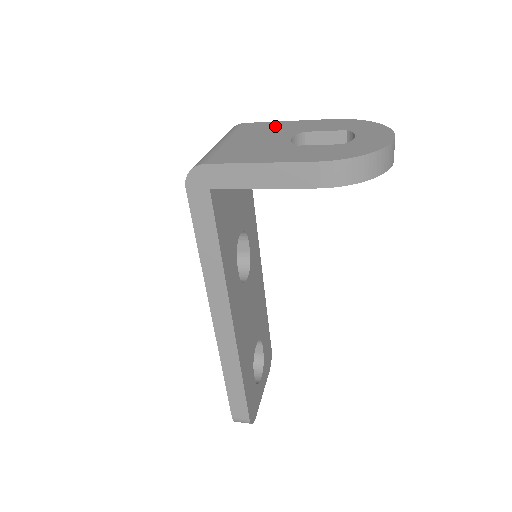
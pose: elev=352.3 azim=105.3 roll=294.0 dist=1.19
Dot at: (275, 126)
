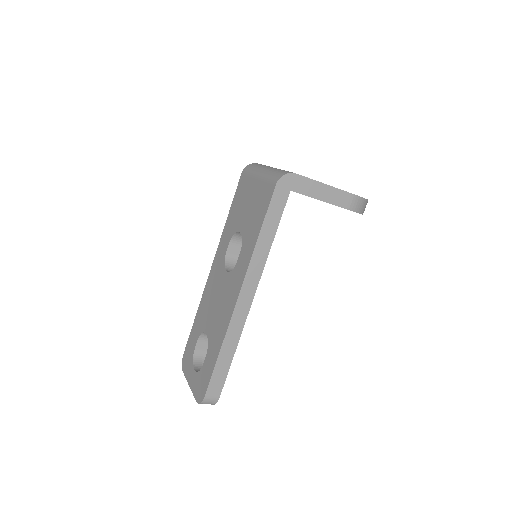
Dot at: occluded
